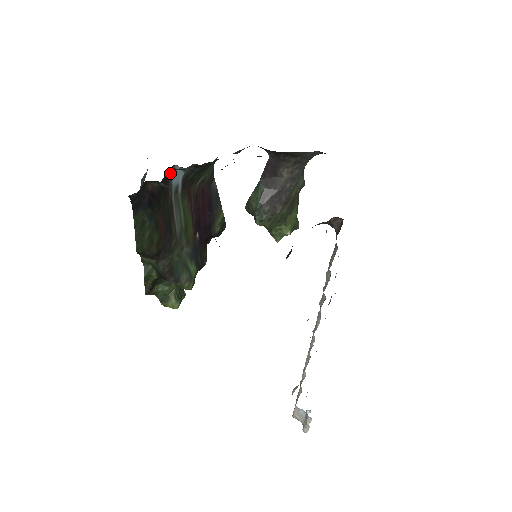
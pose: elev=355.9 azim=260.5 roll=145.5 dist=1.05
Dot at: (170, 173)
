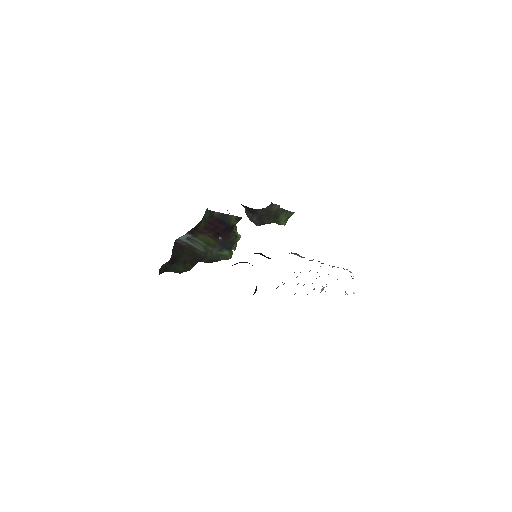
Dot at: (177, 240)
